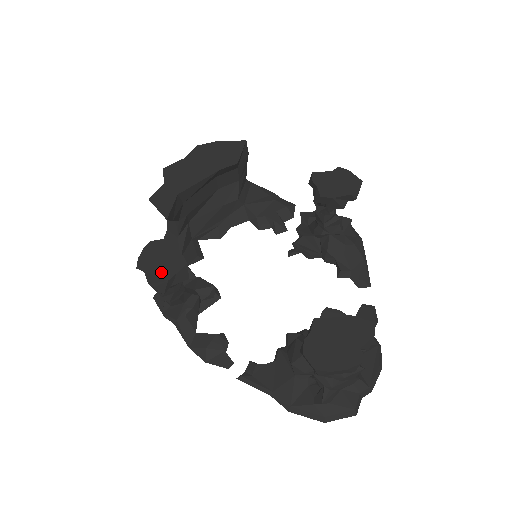
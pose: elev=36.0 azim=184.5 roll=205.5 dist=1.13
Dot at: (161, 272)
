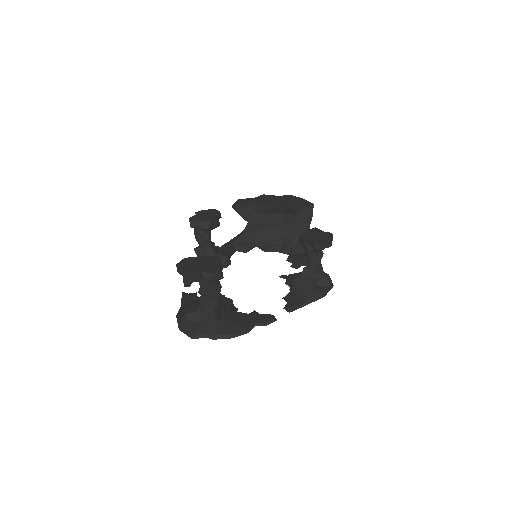
Dot at: (199, 217)
